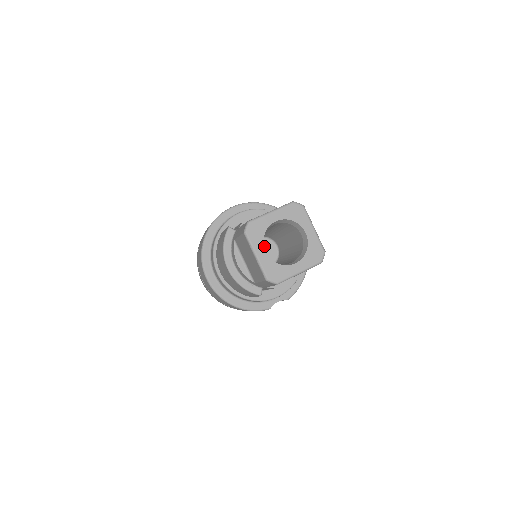
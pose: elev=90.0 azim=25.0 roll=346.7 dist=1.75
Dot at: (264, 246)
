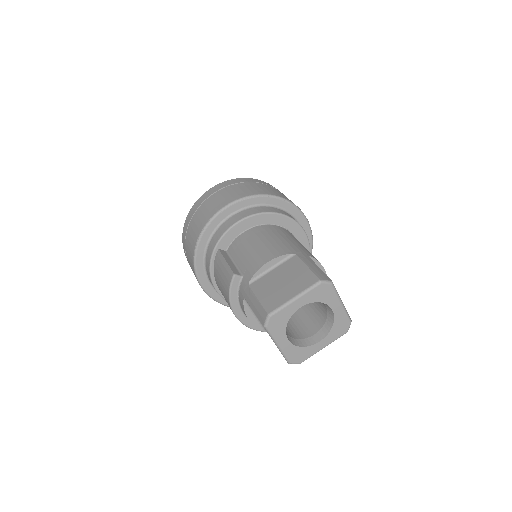
Dot at: occluded
